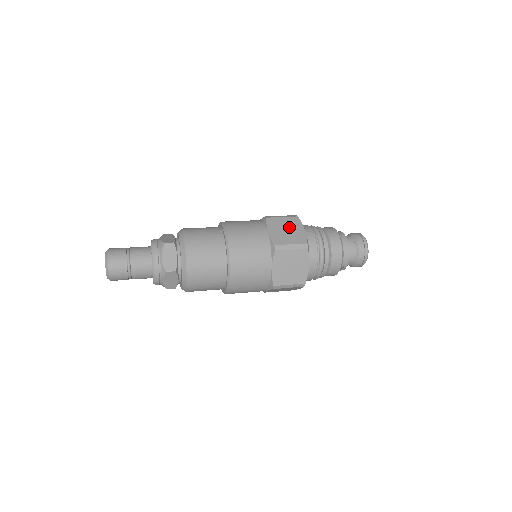
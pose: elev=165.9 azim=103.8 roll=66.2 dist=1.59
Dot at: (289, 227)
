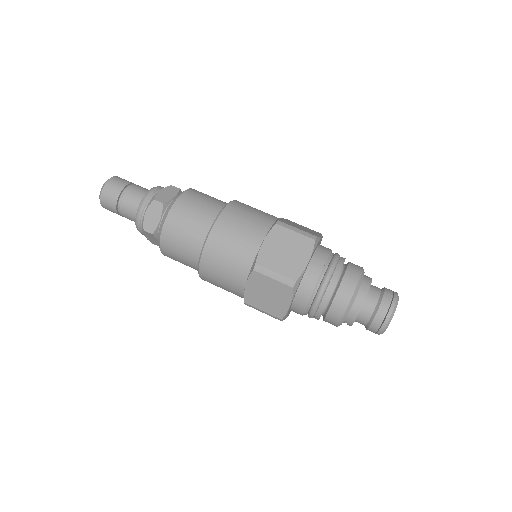
Dot at: (292, 249)
